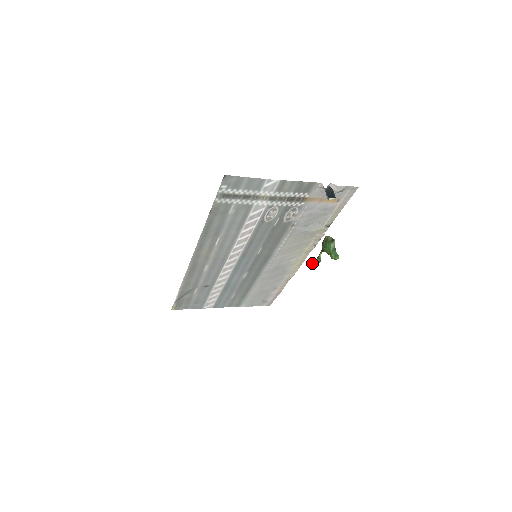
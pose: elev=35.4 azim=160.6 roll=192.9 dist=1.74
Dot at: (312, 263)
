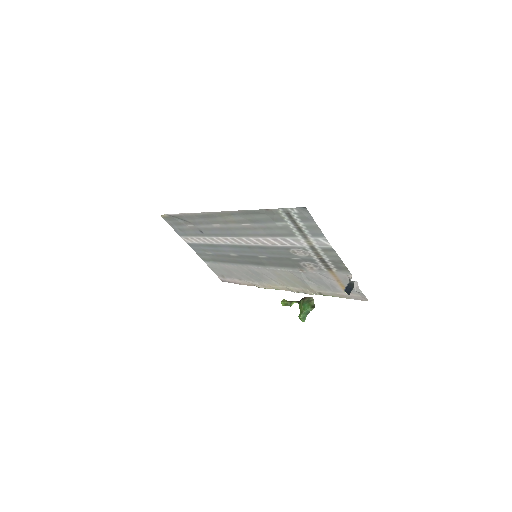
Dot at: (283, 299)
